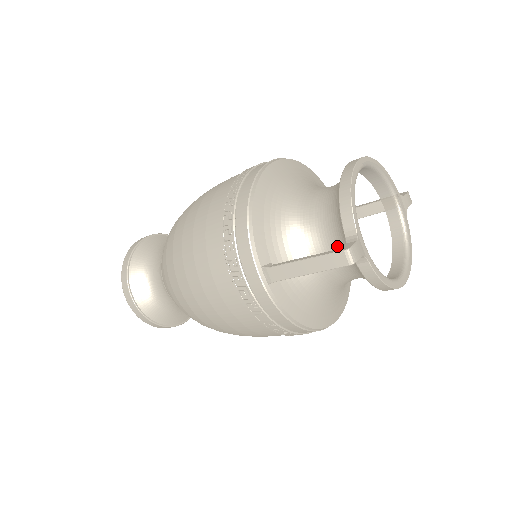
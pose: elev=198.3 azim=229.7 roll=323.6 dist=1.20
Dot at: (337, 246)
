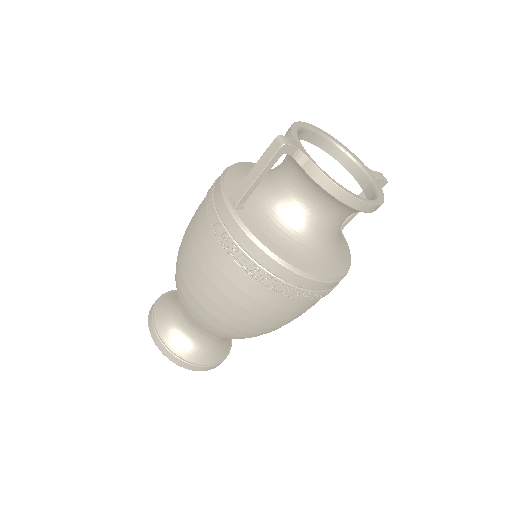
Dot at: (291, 172)
